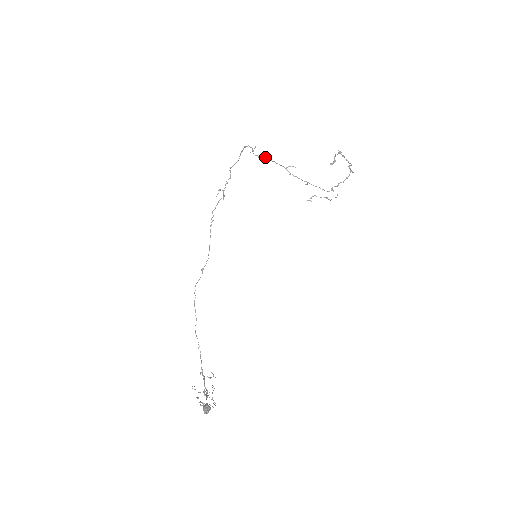
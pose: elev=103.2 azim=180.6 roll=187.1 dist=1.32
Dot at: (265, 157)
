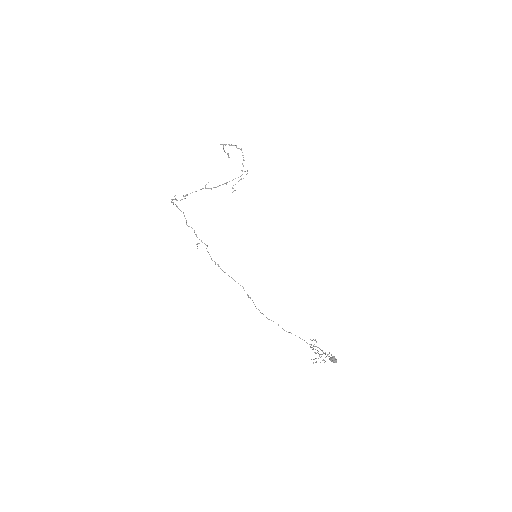
Dot at: (186, 195)
